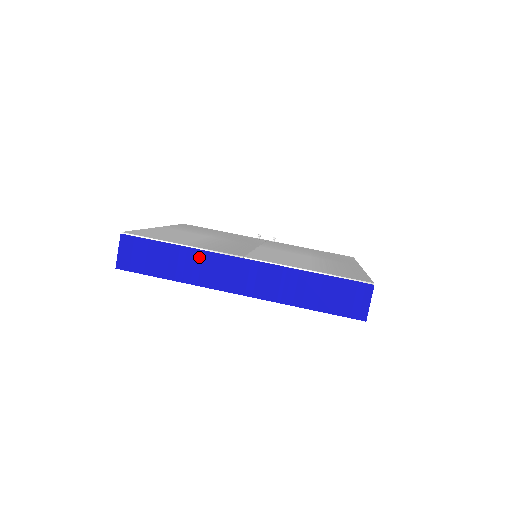
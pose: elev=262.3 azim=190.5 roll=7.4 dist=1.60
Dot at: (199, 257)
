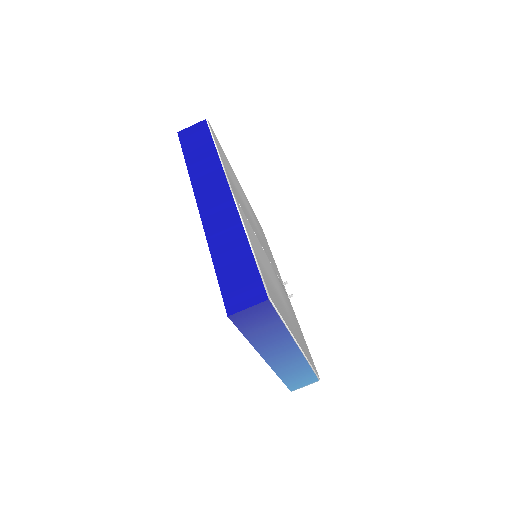
Dot at: (215, 168)
